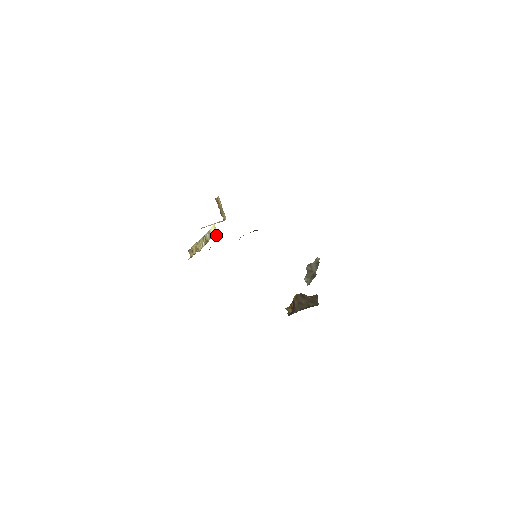
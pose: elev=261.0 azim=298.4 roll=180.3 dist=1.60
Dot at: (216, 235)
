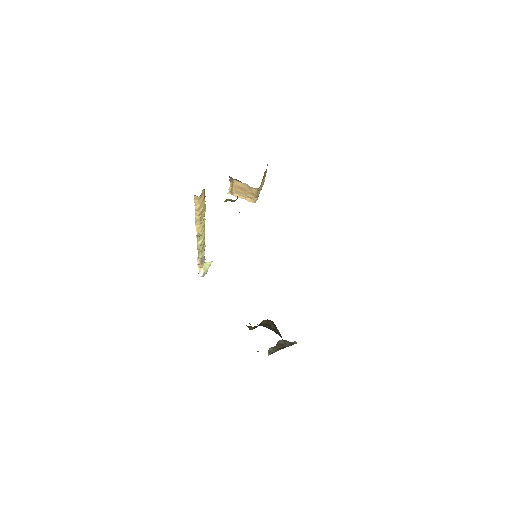
Dot at: (205, 272)
